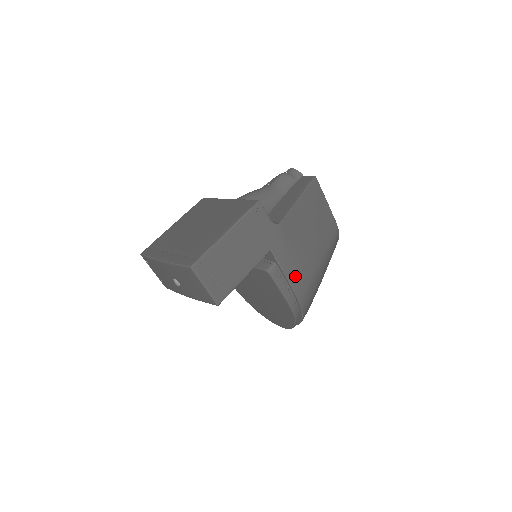
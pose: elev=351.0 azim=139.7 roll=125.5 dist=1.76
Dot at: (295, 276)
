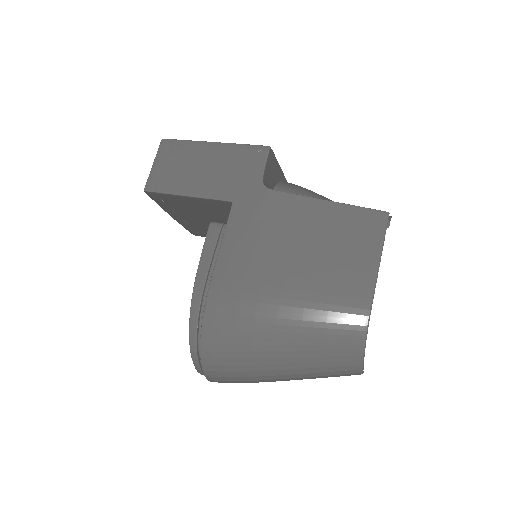
Dot at: (230, 262)
